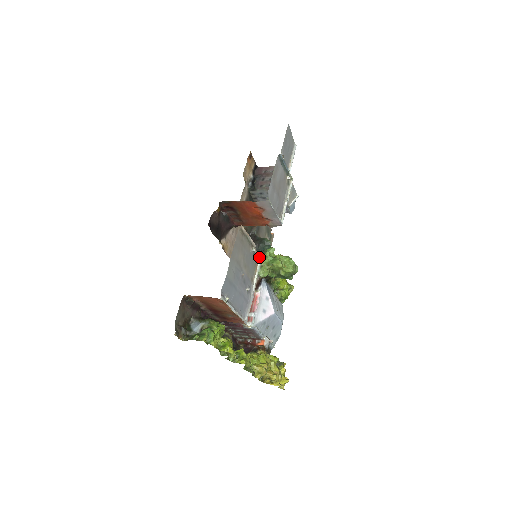
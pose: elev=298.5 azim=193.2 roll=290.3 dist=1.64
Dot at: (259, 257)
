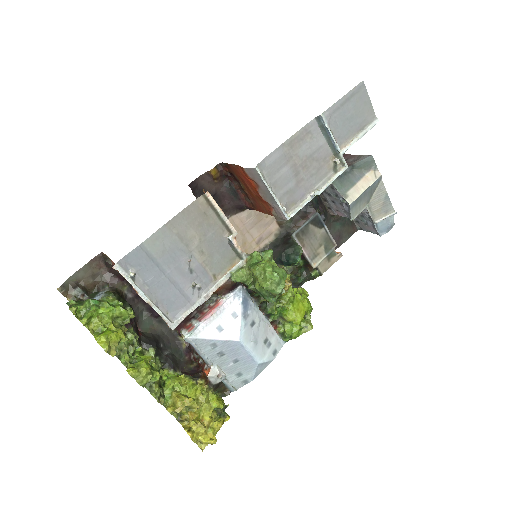
Dot at: (242, 253)
